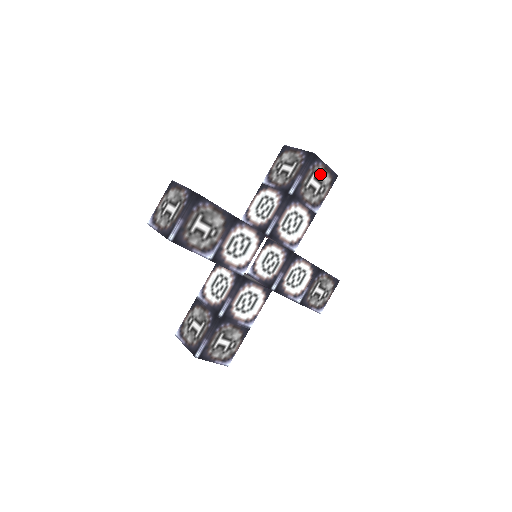
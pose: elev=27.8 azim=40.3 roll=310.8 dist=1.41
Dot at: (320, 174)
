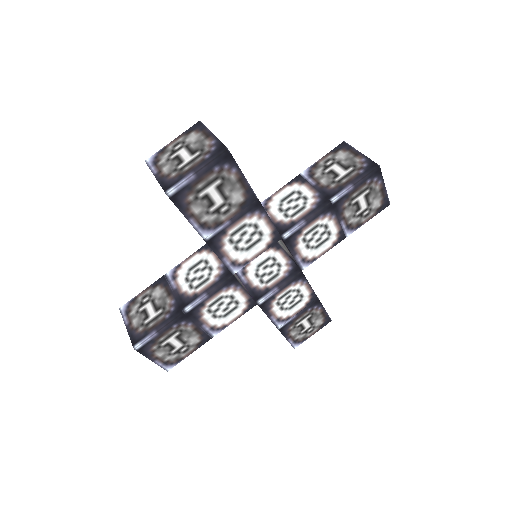
Dot at: (373, 194)
